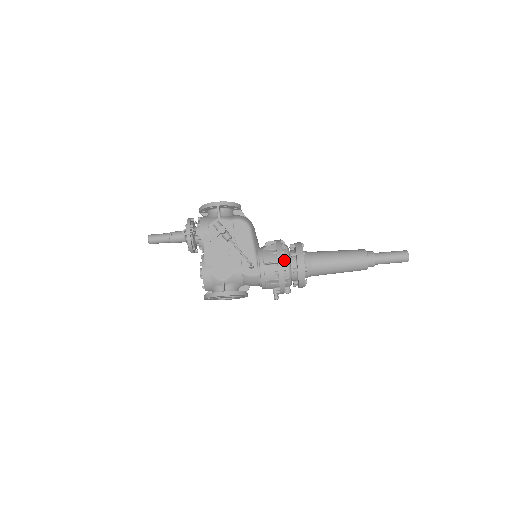
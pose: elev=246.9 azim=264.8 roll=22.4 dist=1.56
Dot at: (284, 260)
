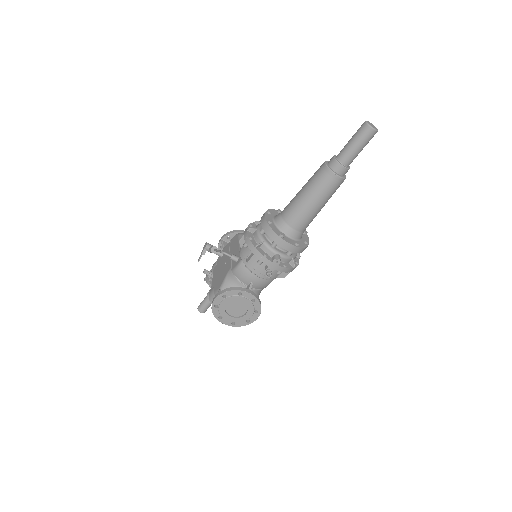
Dot at: (254, 231)
